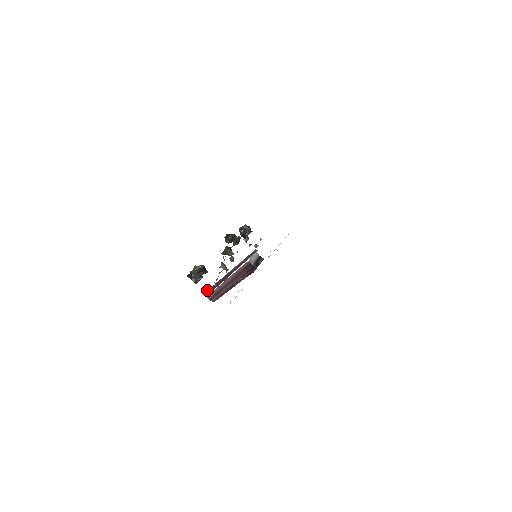
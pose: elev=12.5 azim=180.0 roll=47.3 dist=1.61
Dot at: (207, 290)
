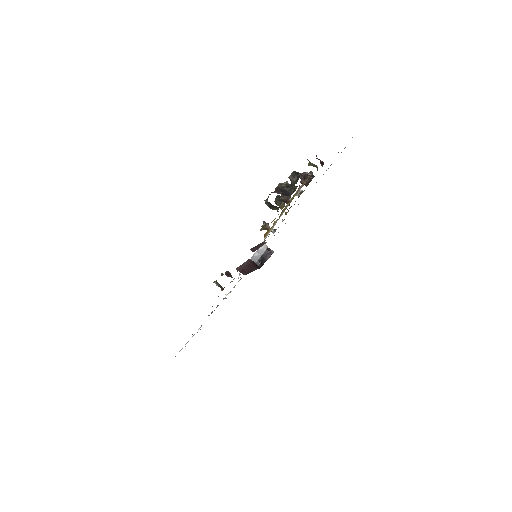
Dot at: (251, 248)
